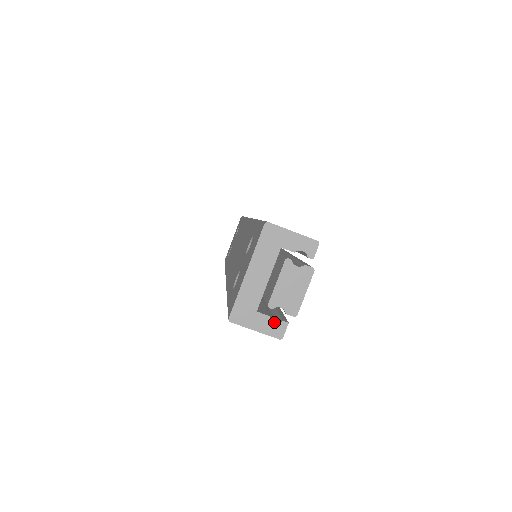
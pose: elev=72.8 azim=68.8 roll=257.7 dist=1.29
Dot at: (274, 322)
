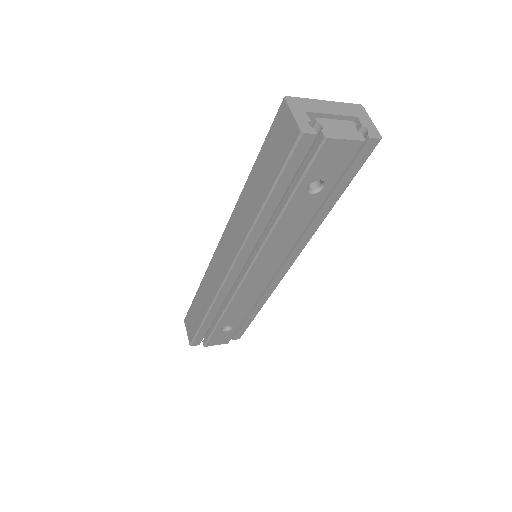
Dot at: occluded
